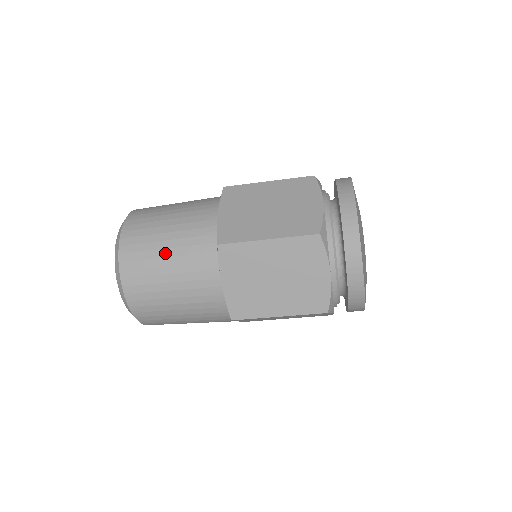
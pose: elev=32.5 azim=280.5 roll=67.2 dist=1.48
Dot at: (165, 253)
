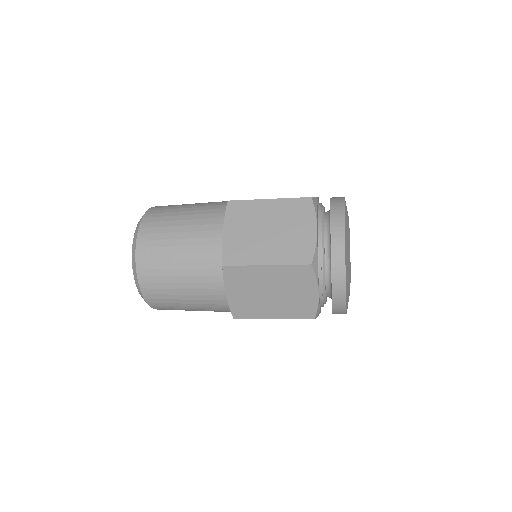
Dot at: (177, 265)
